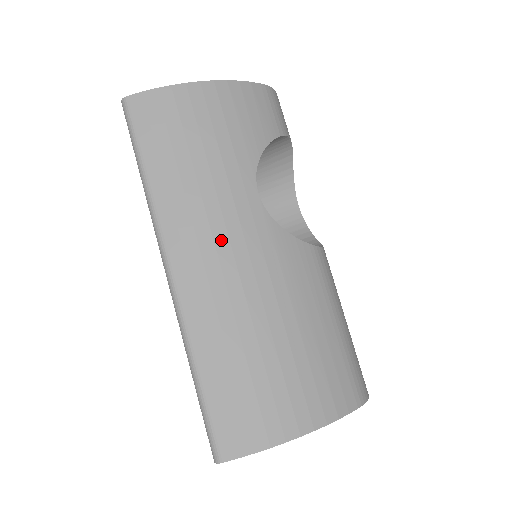
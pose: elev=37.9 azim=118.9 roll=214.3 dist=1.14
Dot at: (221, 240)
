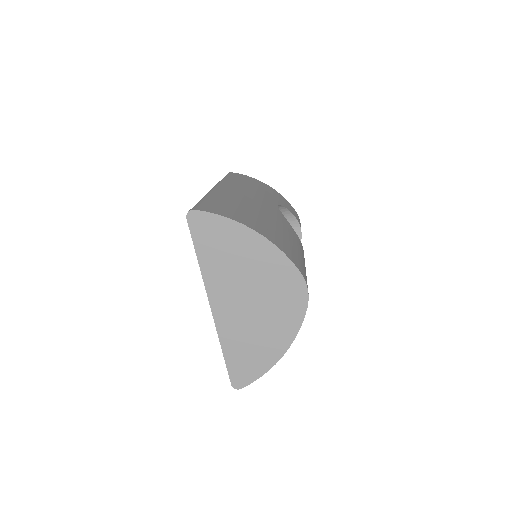
Dot at: (250, 194)
